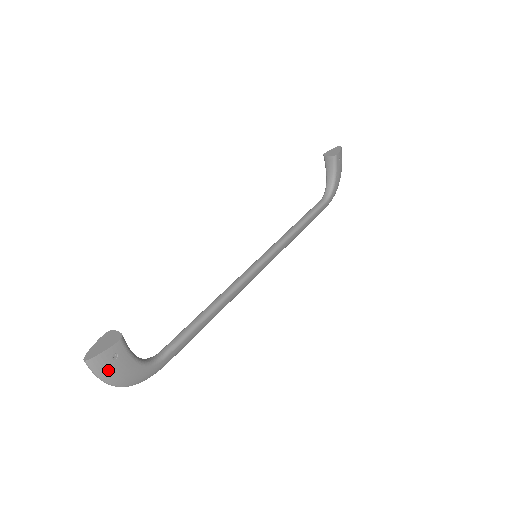
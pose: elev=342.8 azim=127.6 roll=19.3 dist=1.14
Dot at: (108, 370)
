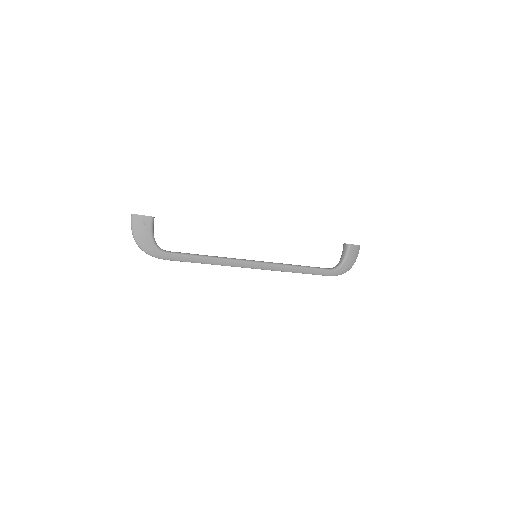
Dot at: (138, 227)
